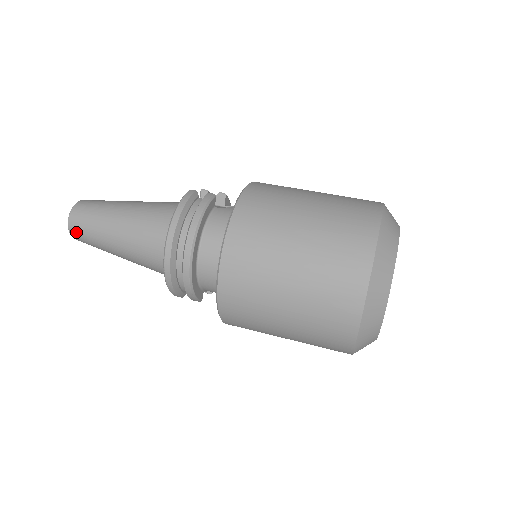
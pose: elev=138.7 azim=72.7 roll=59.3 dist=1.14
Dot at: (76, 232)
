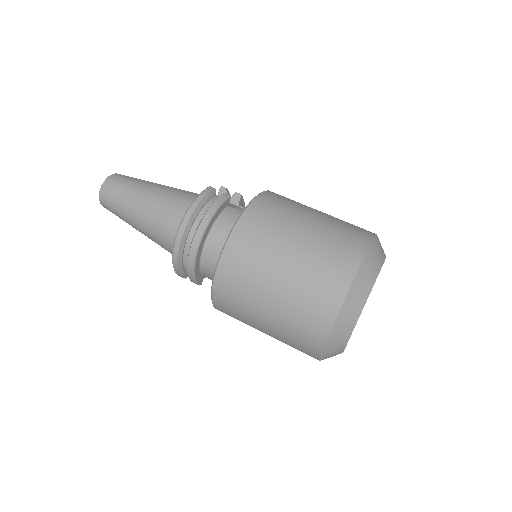
Dot at: (105, 201)
